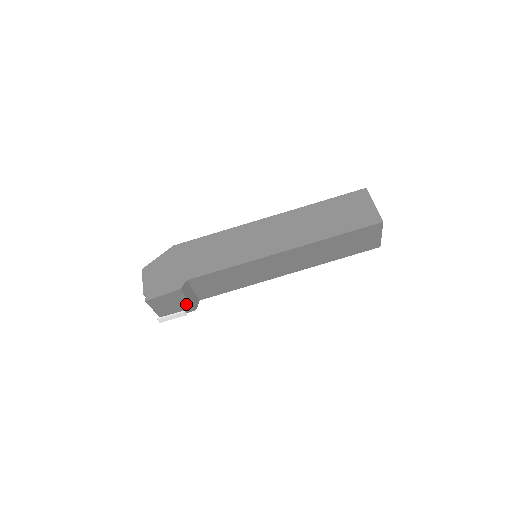
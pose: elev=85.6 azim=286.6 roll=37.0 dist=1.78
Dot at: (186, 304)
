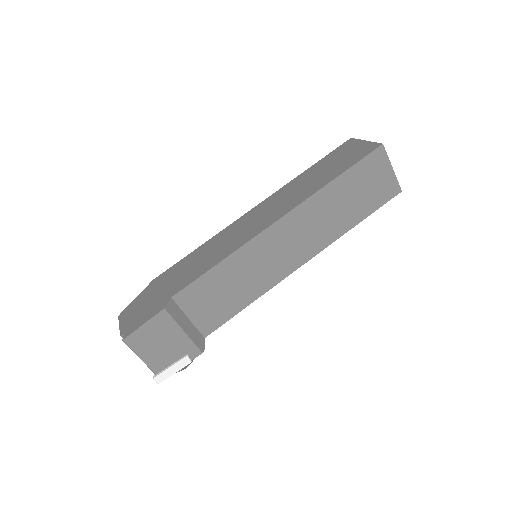
Dot at: (184, 341)
